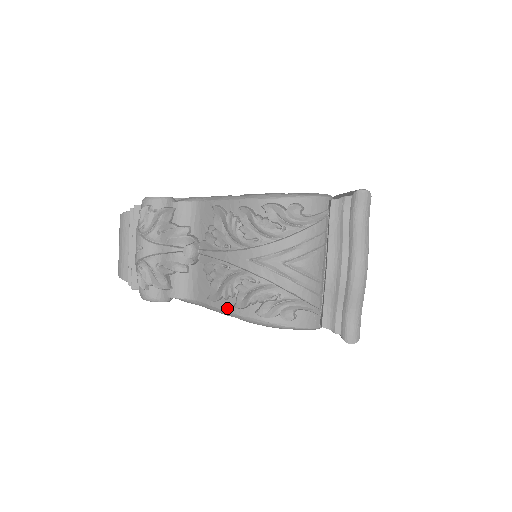
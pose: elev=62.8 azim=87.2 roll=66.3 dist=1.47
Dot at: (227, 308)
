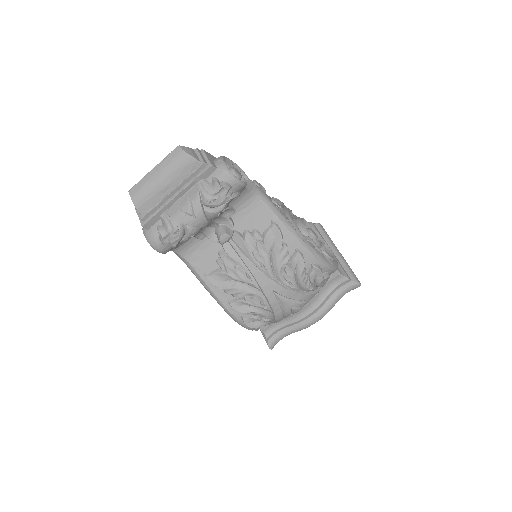
Dot at: (220, 297)
